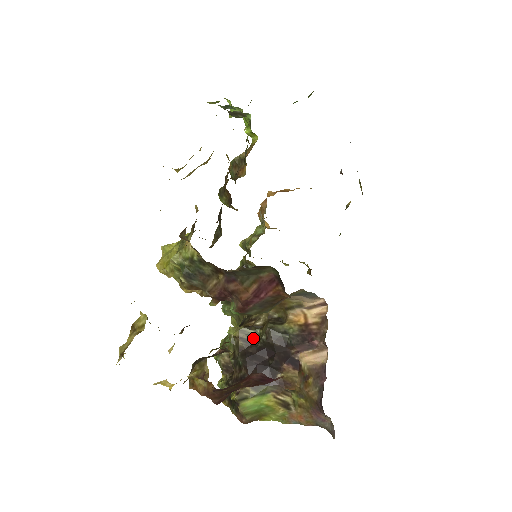
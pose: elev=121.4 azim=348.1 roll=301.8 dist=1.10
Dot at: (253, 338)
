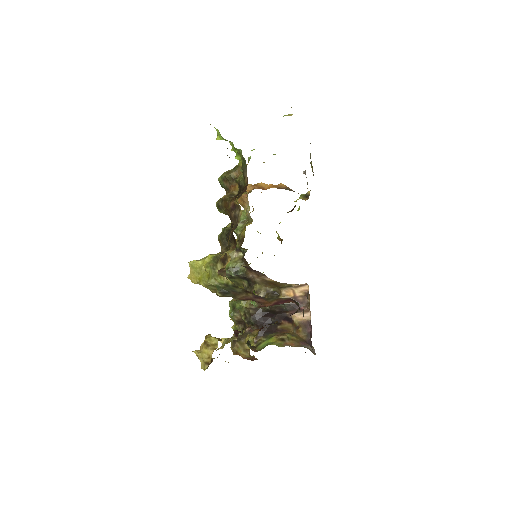
Dot at: occluded
